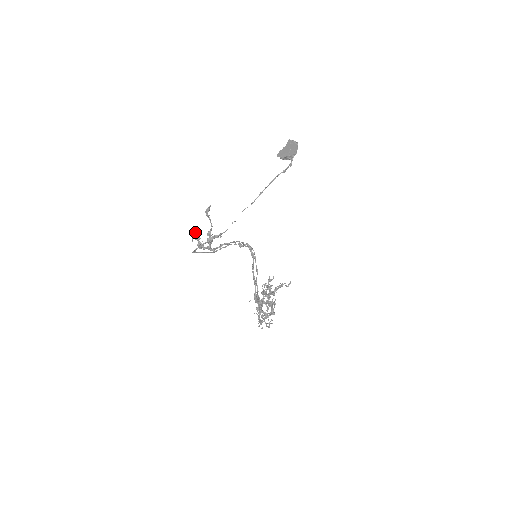
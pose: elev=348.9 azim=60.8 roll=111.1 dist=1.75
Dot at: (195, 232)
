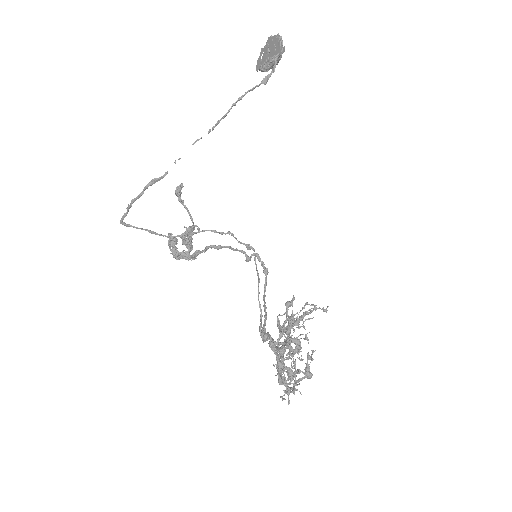
Dot at: (169, 233)
